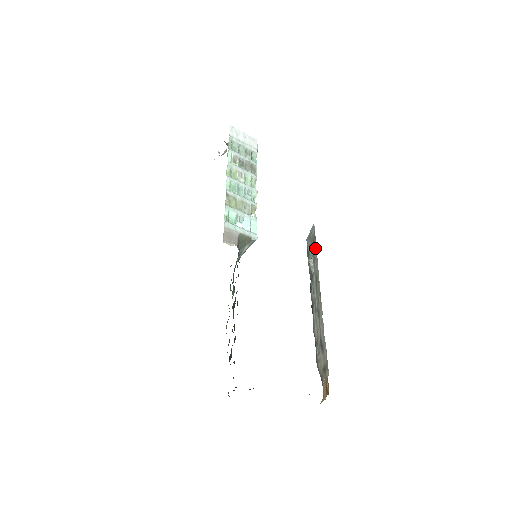
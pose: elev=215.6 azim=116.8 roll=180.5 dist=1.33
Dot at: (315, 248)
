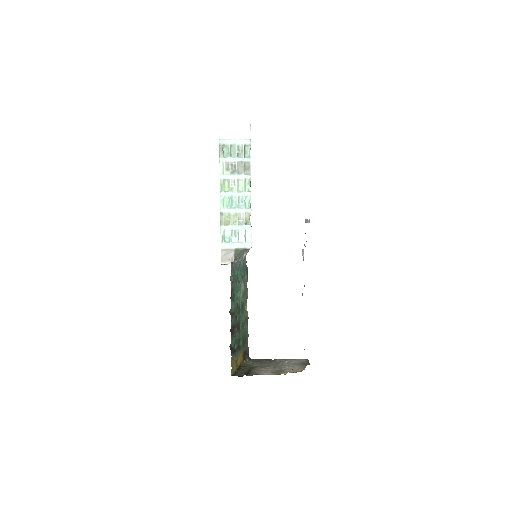
Dot at: occluded
